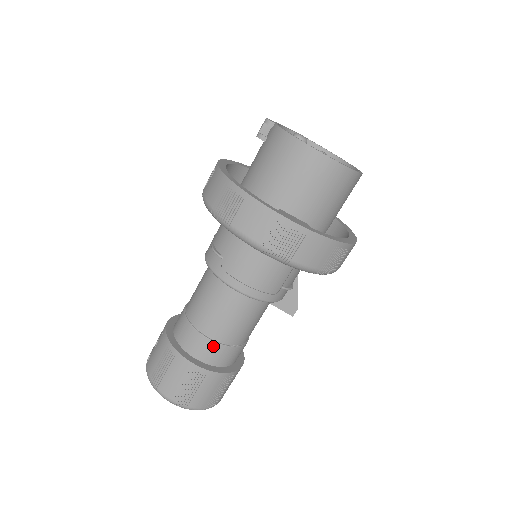
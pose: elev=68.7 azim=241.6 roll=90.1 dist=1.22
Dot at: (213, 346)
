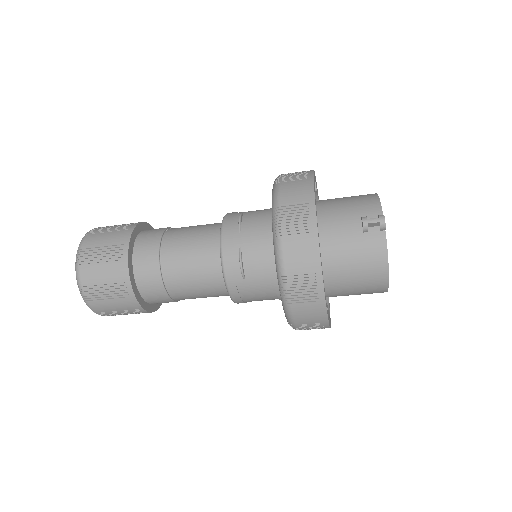
Dot at: (169, 301)
